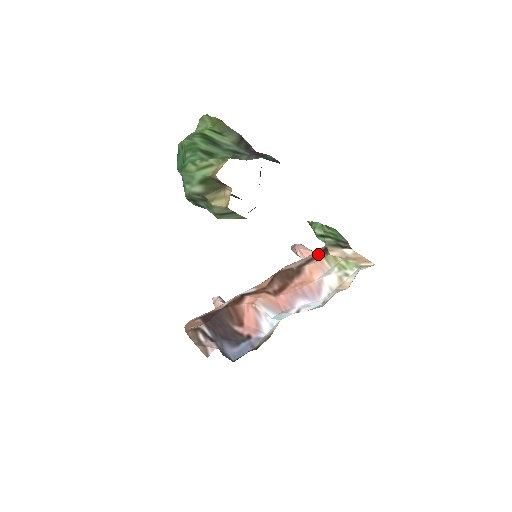
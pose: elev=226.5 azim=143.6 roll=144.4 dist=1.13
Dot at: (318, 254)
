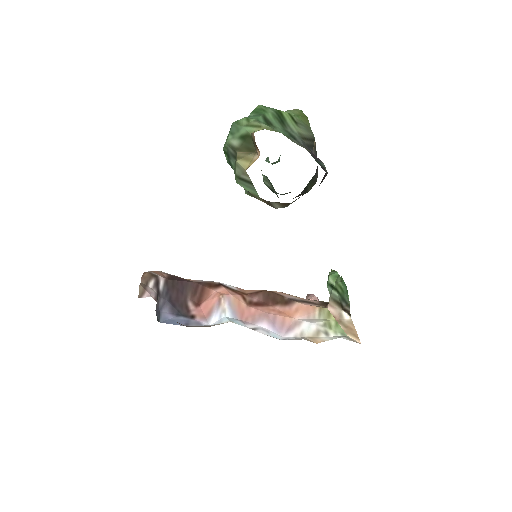
Dot at: (318, 302)
